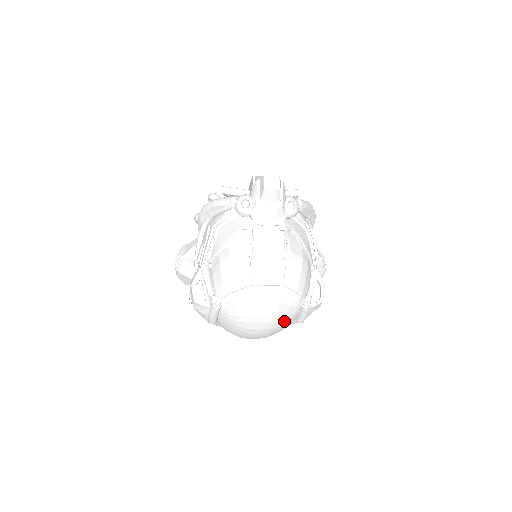
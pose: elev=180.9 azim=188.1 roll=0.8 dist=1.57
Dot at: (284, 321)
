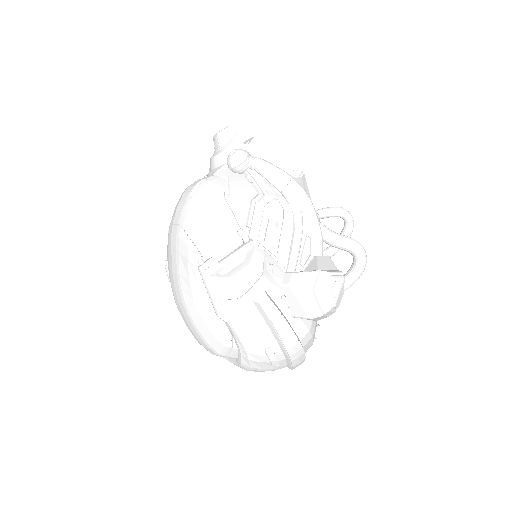
Dot at: (191, 292)
